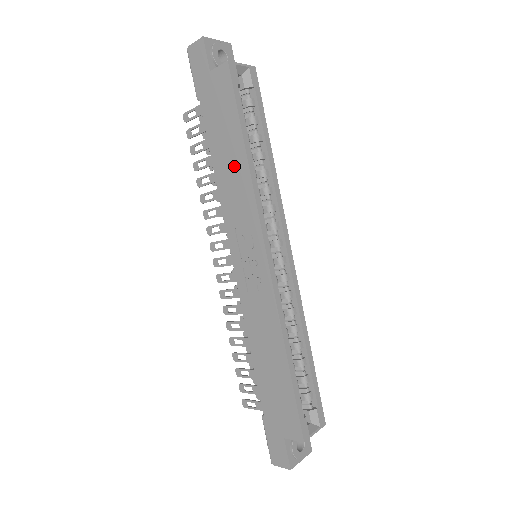
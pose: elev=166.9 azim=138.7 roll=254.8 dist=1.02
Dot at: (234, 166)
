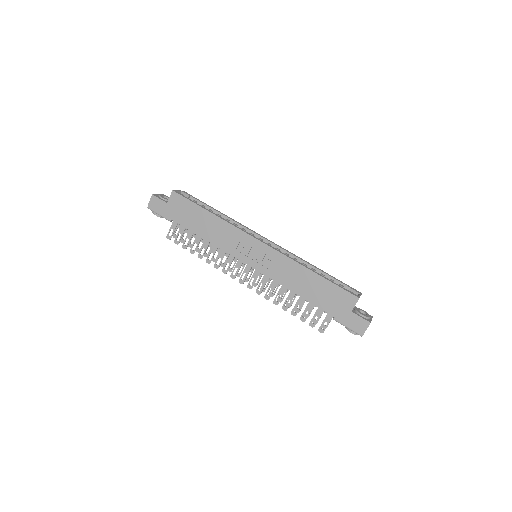
Dot at: (211, 225)
